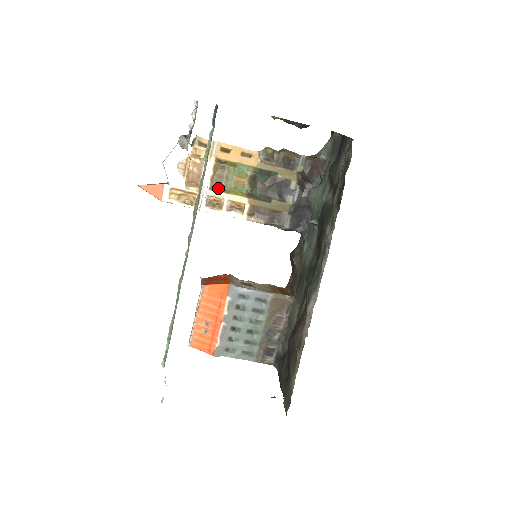
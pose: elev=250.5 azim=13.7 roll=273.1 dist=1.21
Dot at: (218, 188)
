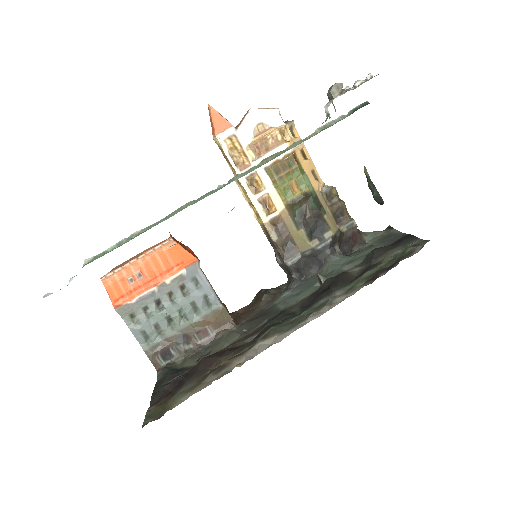
Dot at: (272, 174)
